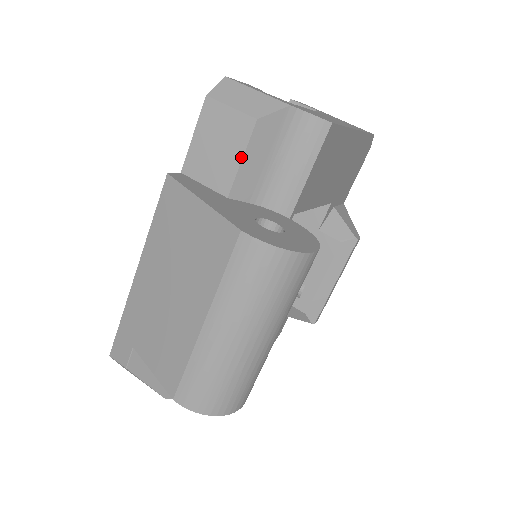
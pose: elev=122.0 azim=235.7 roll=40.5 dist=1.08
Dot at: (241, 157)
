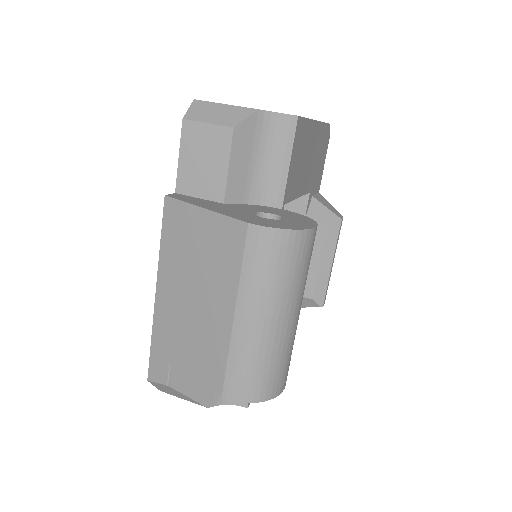
Dot at: (227, 164)
